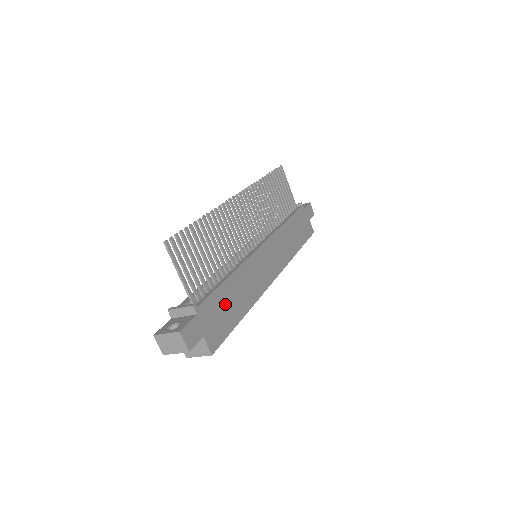
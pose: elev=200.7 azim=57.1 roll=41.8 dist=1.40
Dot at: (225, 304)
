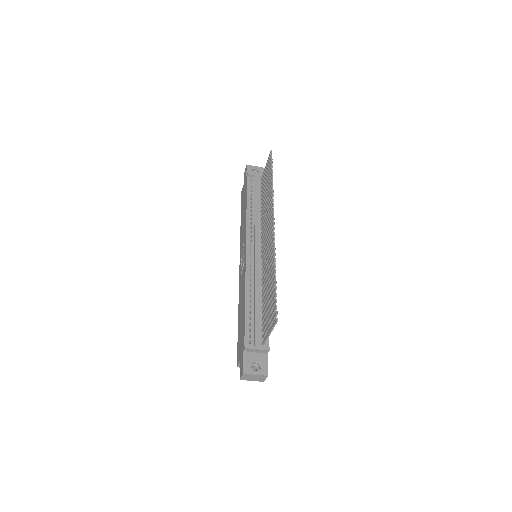
Dot at: occluded
